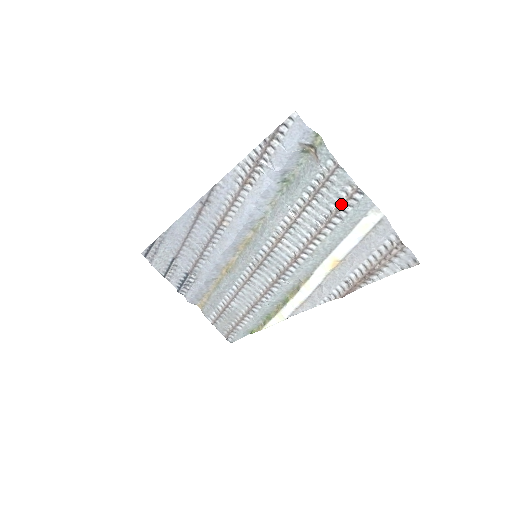
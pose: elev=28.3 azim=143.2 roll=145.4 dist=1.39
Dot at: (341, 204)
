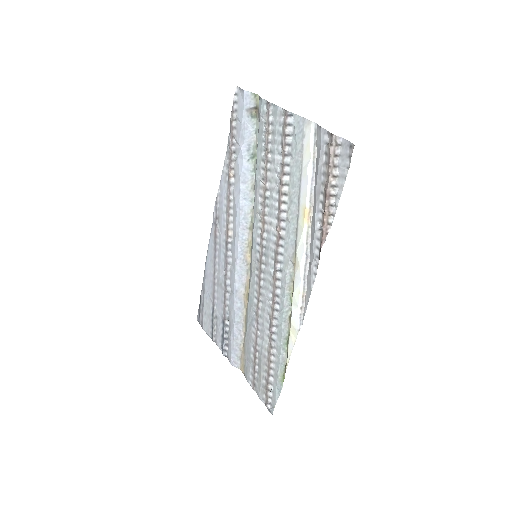
Dot at: (283, 138)
